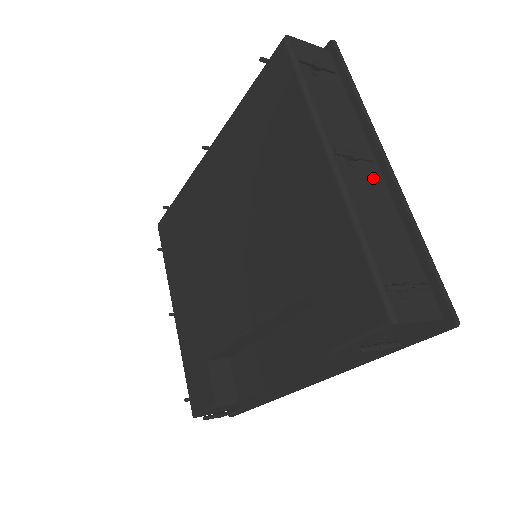
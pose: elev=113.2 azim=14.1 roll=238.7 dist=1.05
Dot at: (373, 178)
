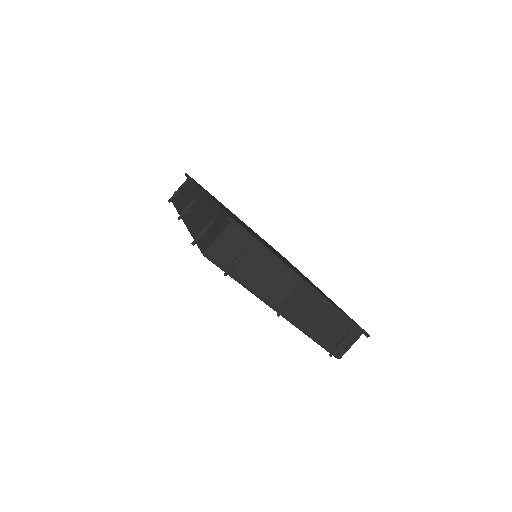
Dot at: (303, 297)
